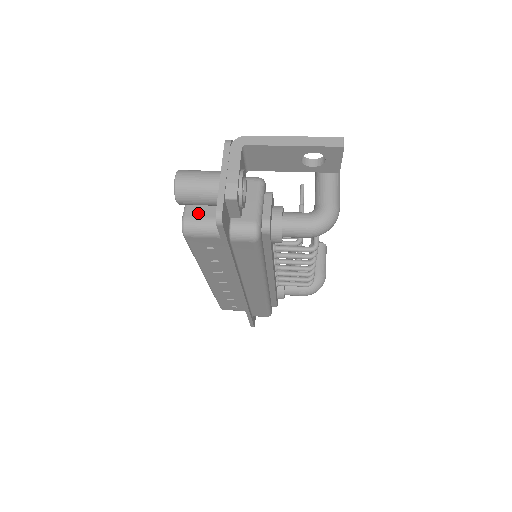
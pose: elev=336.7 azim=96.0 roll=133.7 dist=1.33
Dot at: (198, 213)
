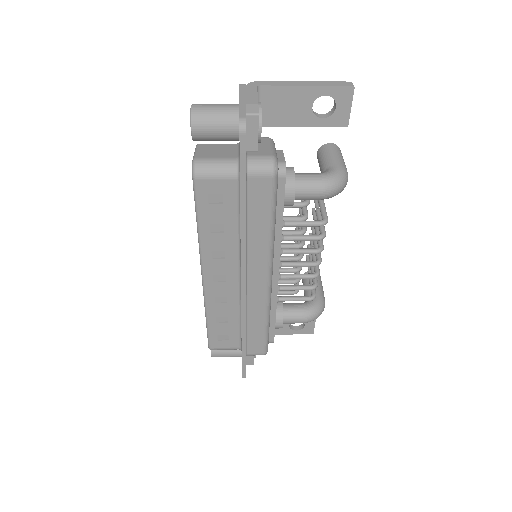
Dot at: (210, 156)
